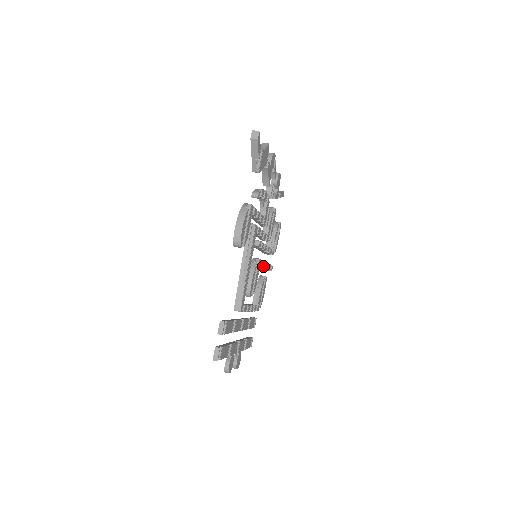
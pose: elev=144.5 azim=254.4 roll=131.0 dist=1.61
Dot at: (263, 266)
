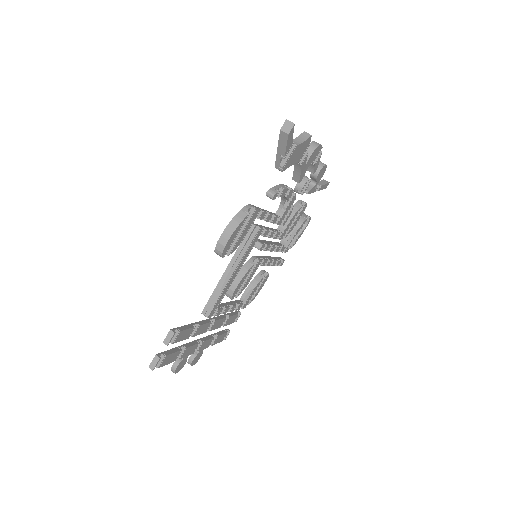
Dot at: (266, 264)
